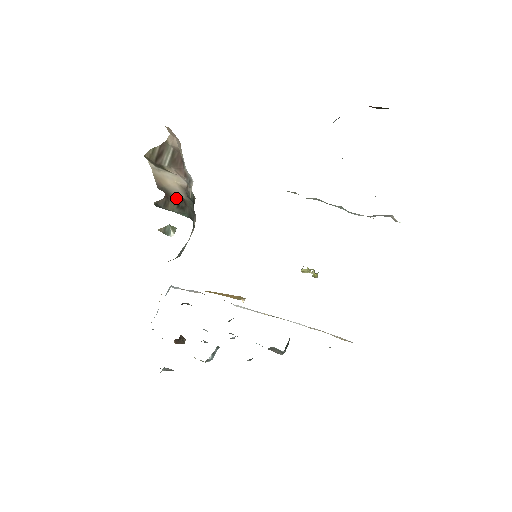
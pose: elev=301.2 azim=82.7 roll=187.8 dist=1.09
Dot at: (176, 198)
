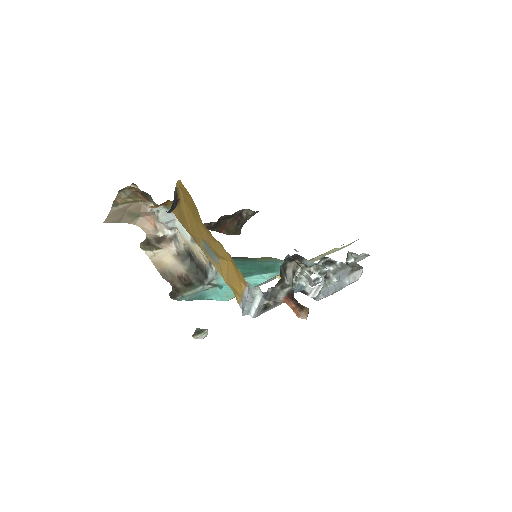
Dot at: (180, 280)
